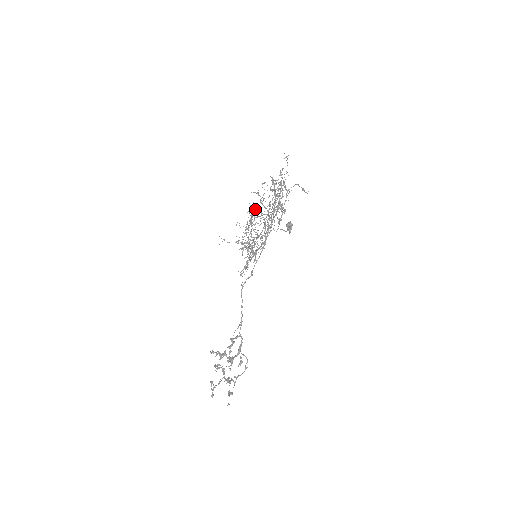
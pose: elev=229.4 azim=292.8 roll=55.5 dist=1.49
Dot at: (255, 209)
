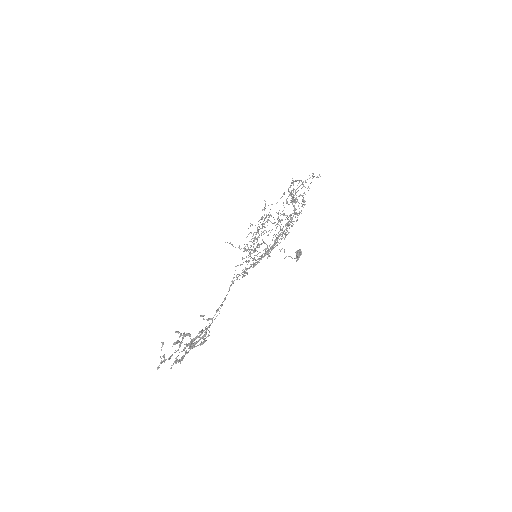
Dot at: (270, 215)
